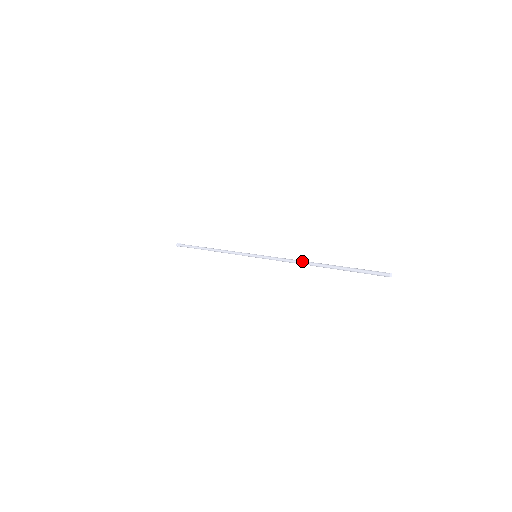
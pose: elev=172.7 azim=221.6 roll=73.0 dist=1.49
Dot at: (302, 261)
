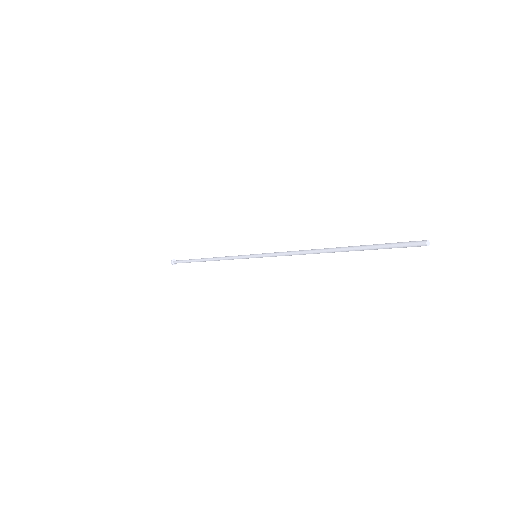
Dot at: (309, 252)
